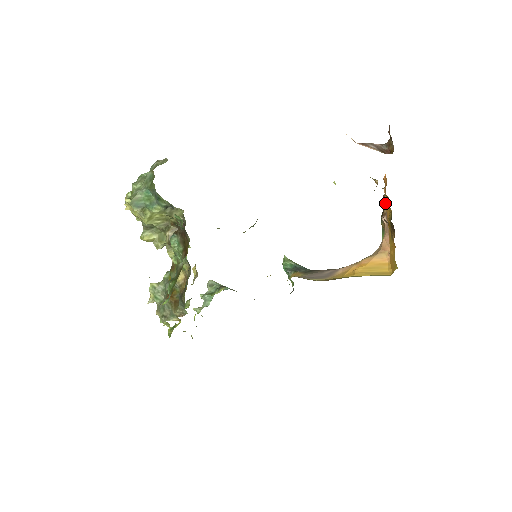
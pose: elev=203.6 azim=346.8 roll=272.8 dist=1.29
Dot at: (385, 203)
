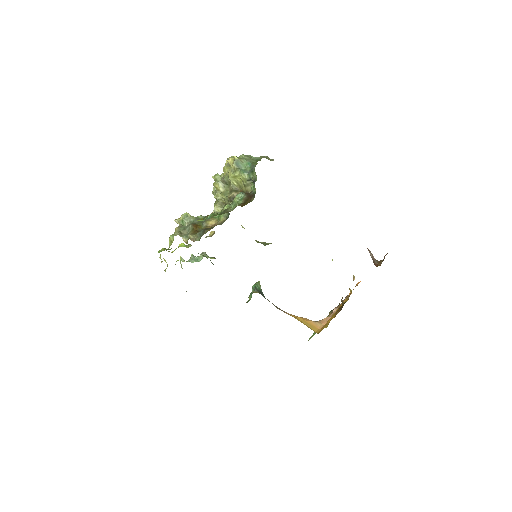
Dot at: (344, 299)
